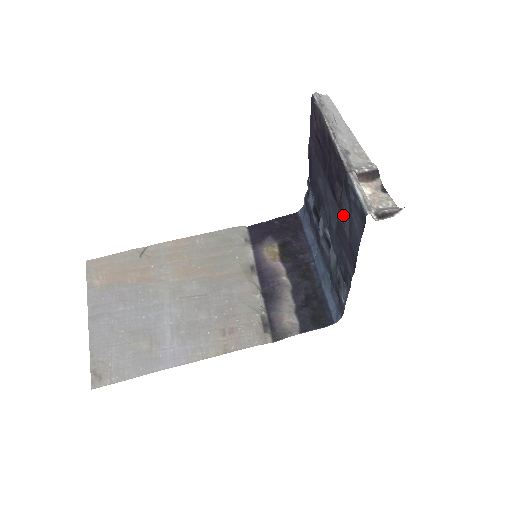
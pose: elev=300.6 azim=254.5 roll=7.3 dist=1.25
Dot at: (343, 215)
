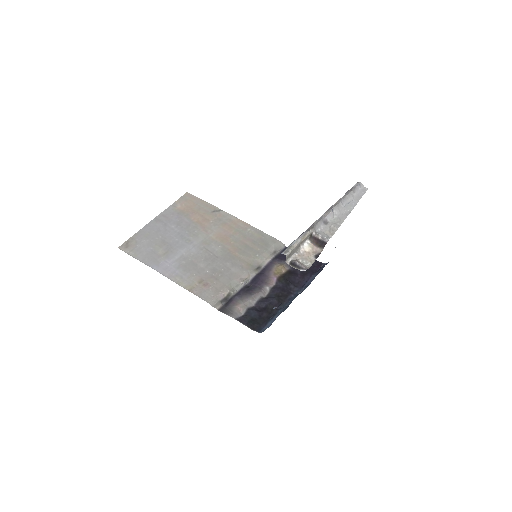
Dot at: occluded
